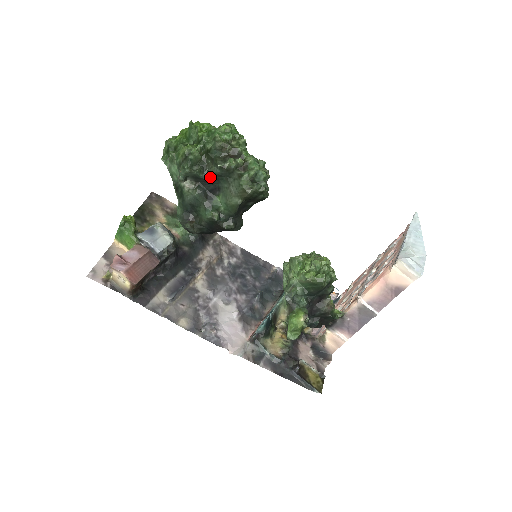
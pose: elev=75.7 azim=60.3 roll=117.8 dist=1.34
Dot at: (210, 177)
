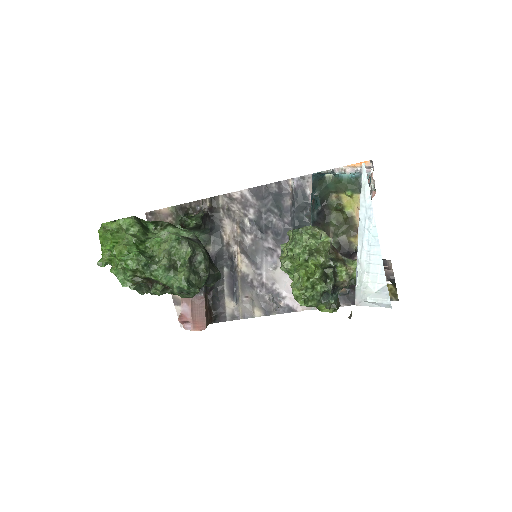
Dot at: occluded
